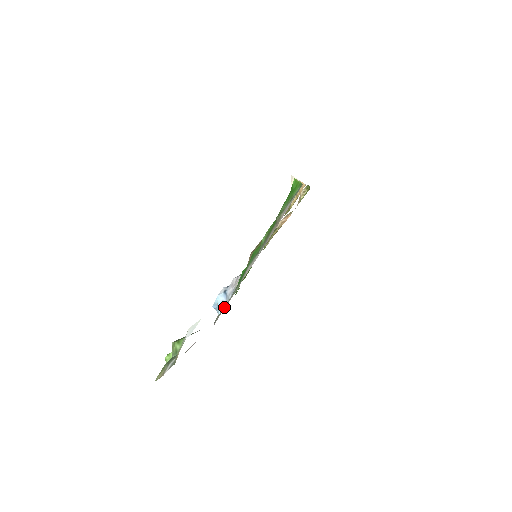
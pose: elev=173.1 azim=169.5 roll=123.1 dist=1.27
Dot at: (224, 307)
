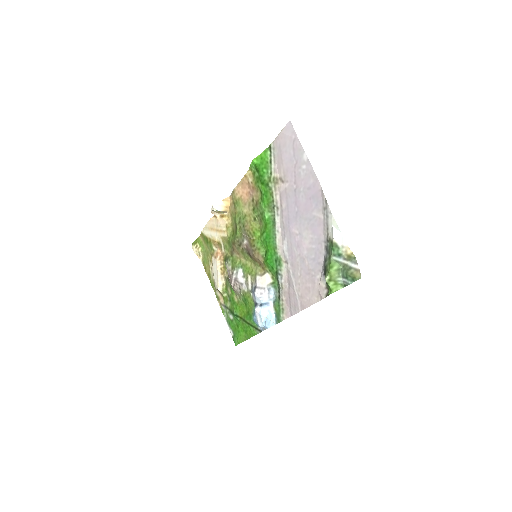
Dot at: (285, 291)
